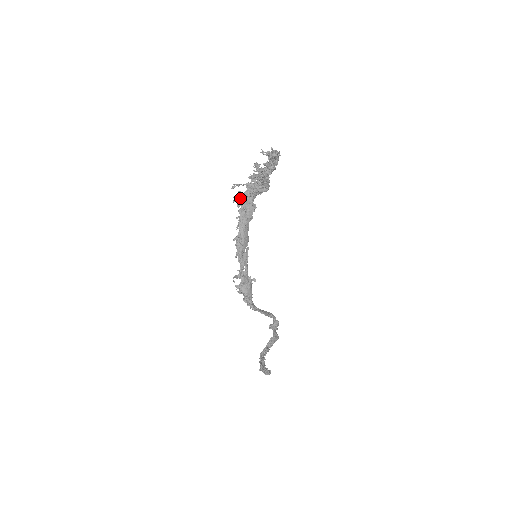
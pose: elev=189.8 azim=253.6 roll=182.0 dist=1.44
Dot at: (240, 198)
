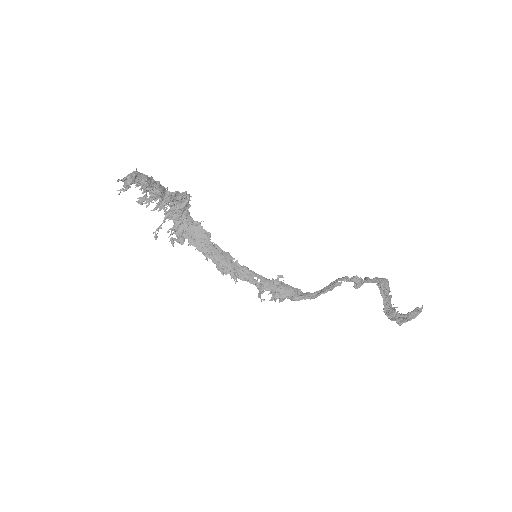
Dot at: (177, 234)
